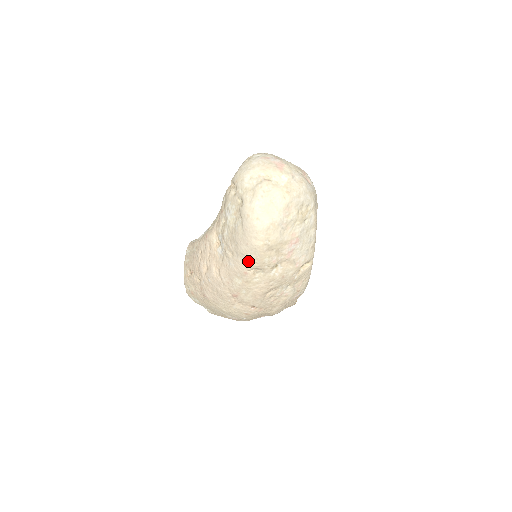
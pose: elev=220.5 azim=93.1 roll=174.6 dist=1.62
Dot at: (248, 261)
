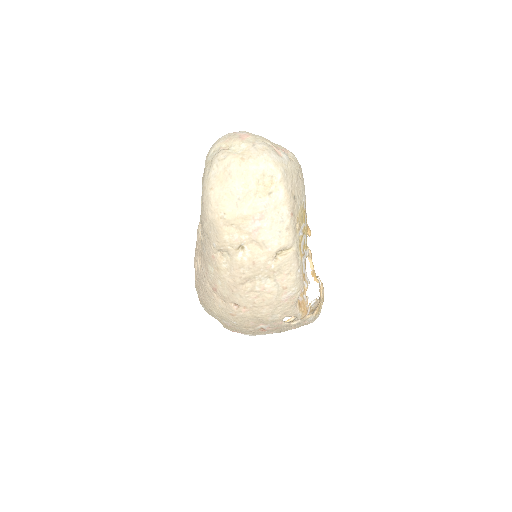
Dot at: (211, 241)
